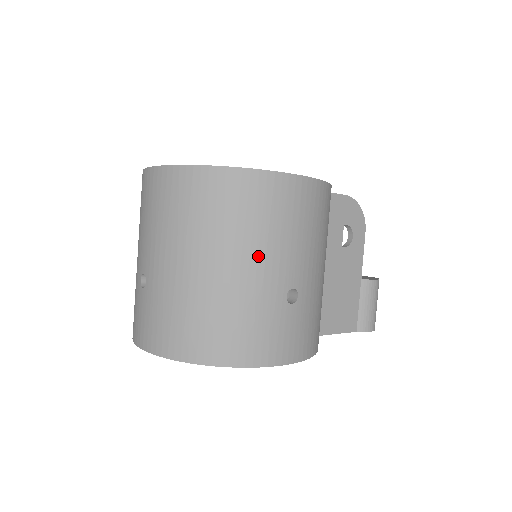
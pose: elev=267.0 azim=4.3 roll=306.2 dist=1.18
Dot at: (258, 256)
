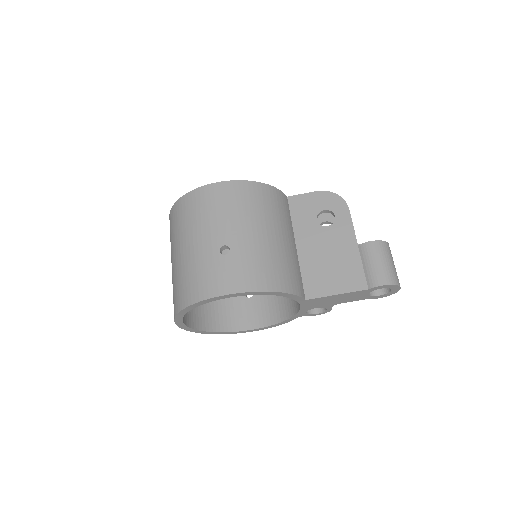
Dot at: (197, 234)
